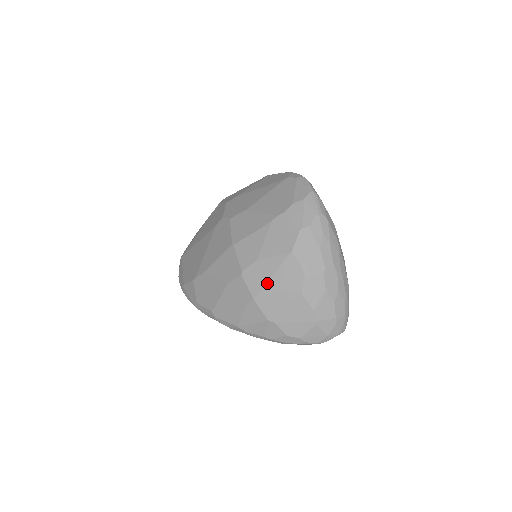
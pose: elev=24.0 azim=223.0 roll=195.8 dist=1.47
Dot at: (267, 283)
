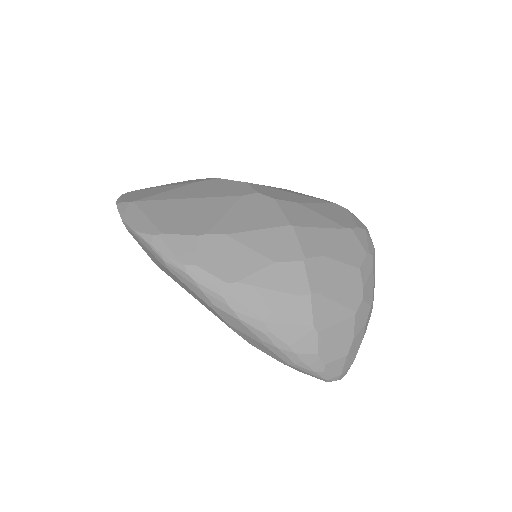
Dot at: (330, 285)
